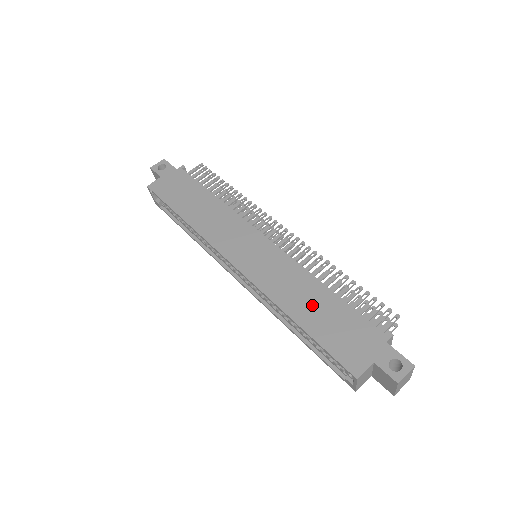
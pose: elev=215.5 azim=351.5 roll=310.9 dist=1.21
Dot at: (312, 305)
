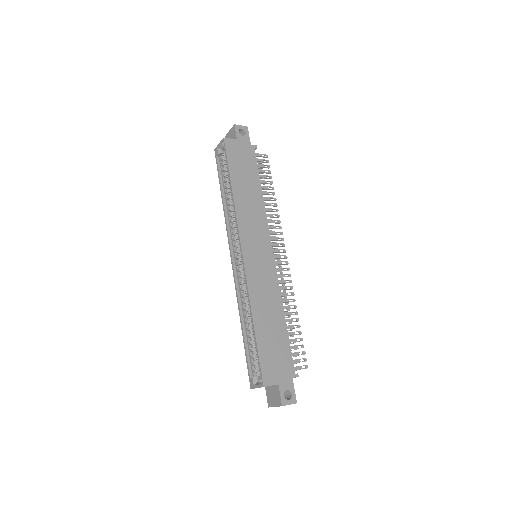
Dot at: (270, 321)
